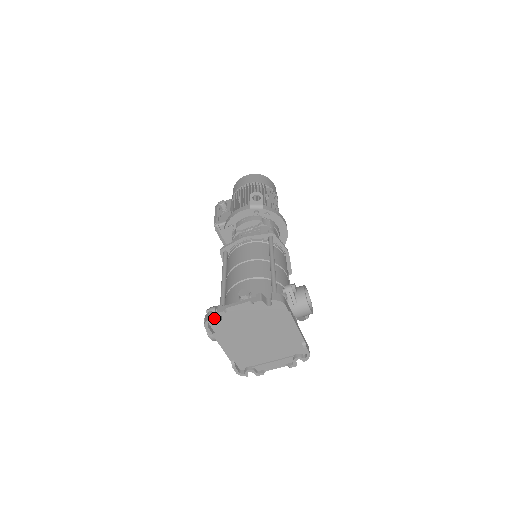
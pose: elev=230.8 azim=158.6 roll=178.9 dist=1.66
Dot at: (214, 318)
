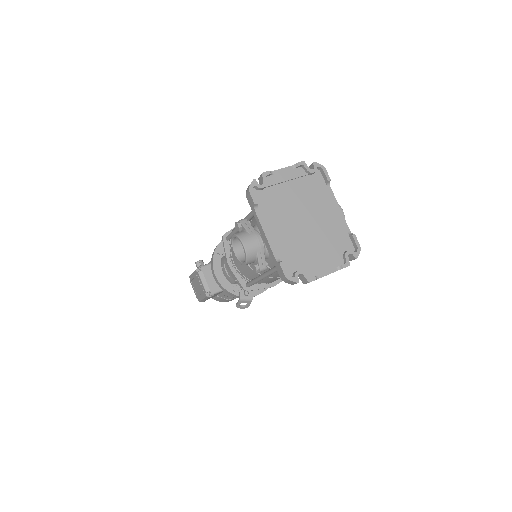
Dot at: (257, 186)
